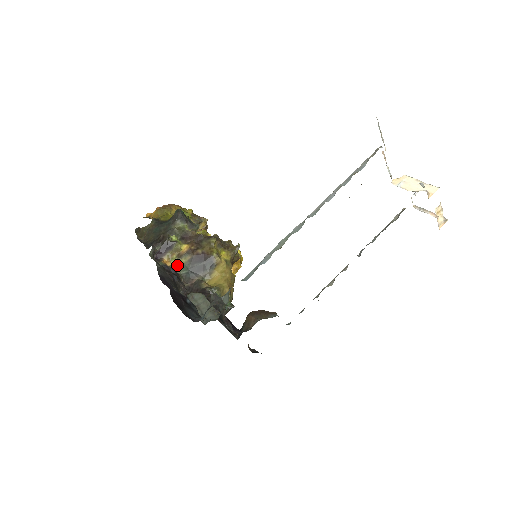
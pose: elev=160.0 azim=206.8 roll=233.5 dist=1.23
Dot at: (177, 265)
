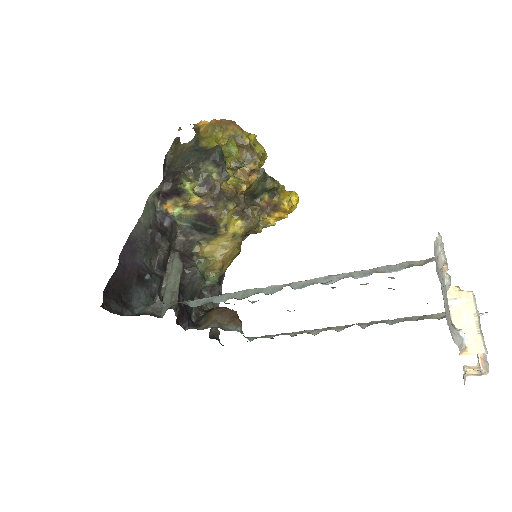
Dot at: (180, 214)
